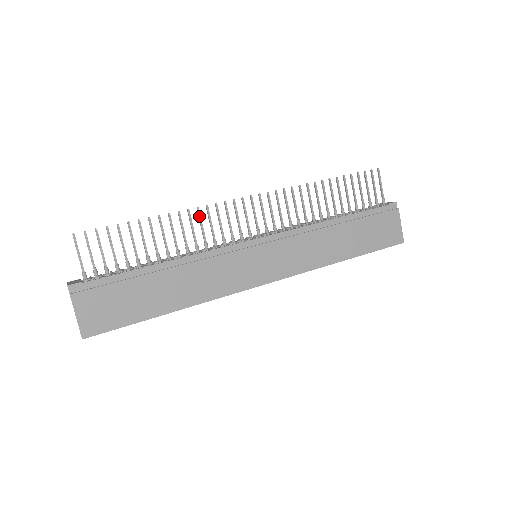
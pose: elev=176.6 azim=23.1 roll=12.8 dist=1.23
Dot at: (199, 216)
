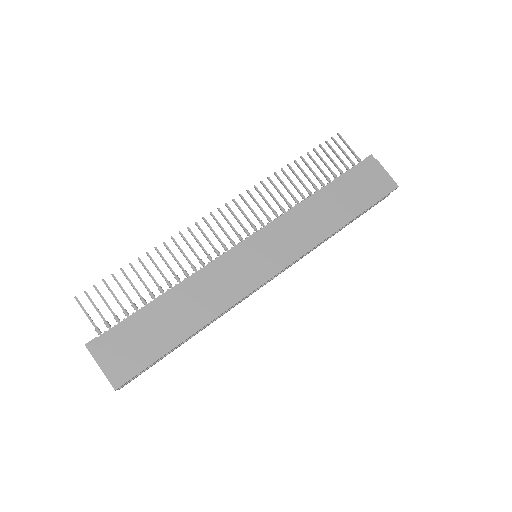
Dot at: (184, 239)
